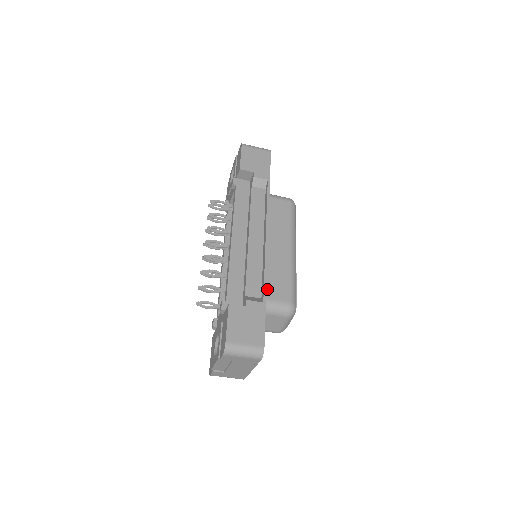
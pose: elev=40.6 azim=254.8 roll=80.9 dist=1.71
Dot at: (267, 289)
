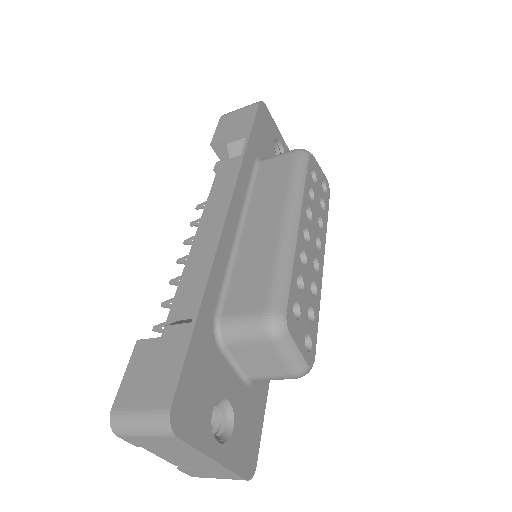
Dot at: (229, 299)
